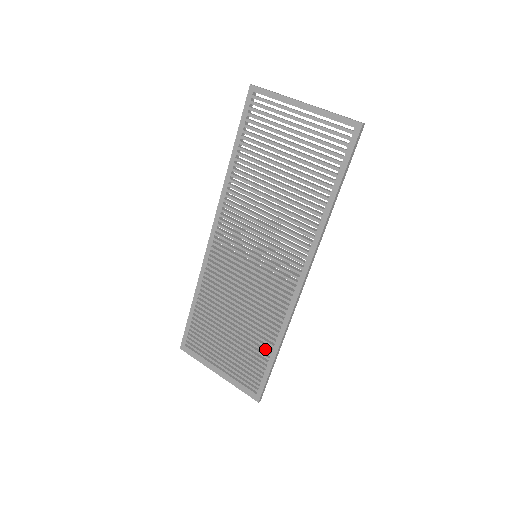
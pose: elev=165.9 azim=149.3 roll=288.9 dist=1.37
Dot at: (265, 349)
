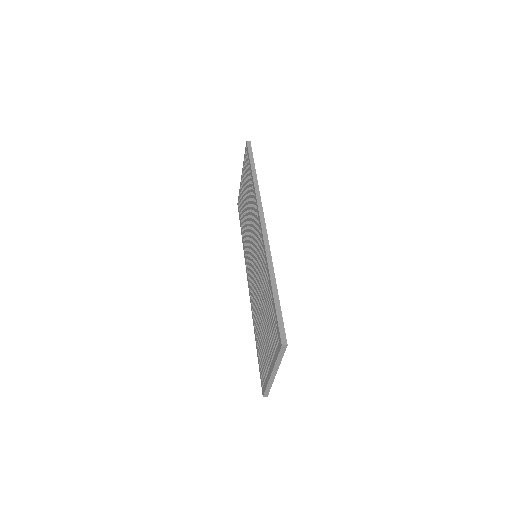
Dot at: (271, 297)
